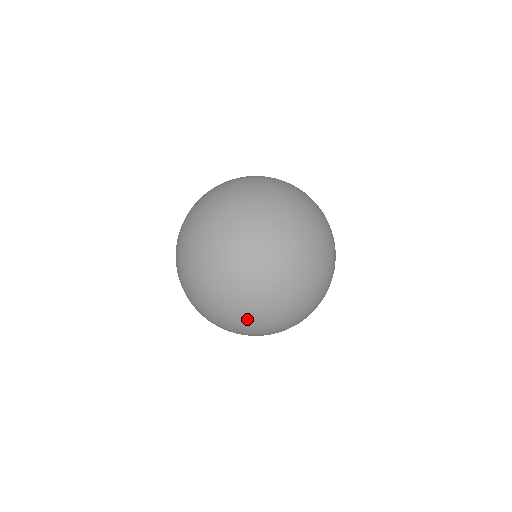
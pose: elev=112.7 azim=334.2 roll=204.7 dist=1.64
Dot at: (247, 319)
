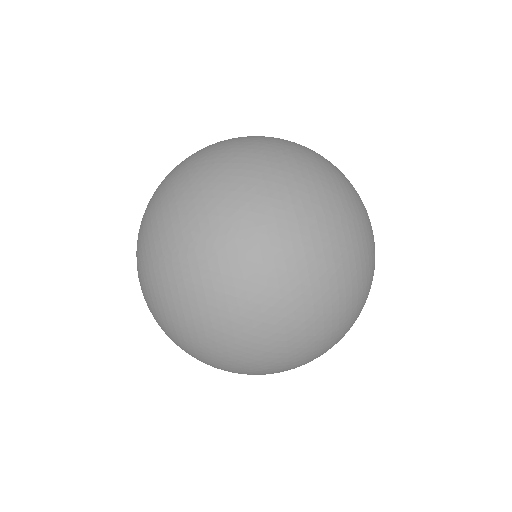
Dot at: (163, 328)
